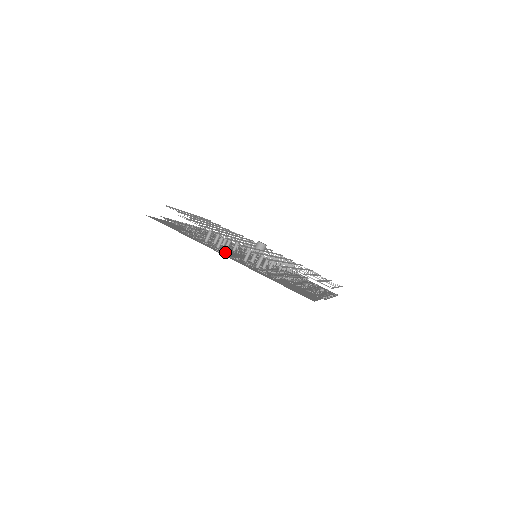
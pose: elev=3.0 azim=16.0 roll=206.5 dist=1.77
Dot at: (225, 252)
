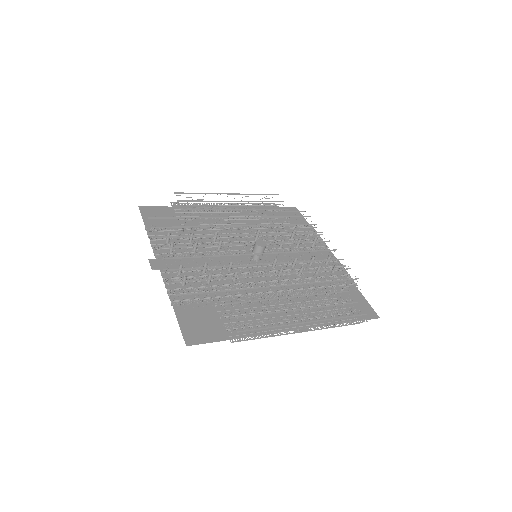
Dot at: (167, 260)
